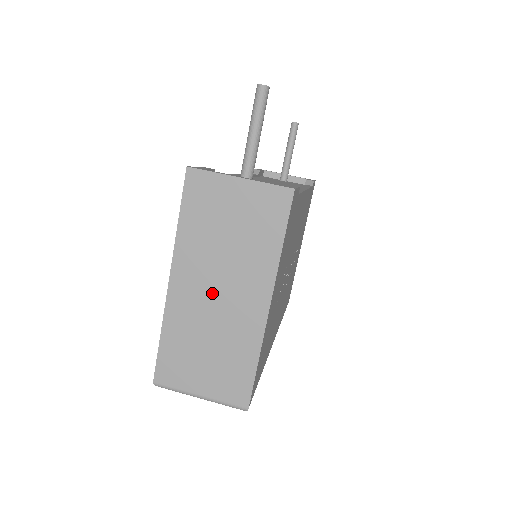
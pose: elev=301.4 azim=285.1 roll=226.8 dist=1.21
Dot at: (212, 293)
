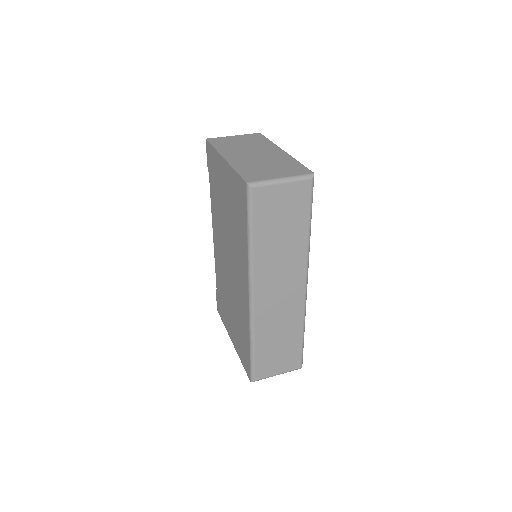
Dot at: (251, 155)
